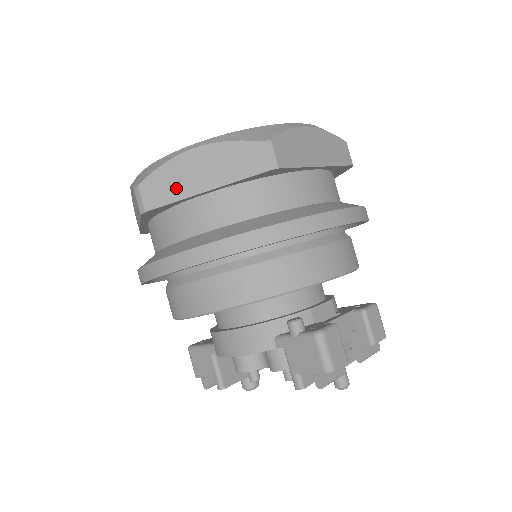
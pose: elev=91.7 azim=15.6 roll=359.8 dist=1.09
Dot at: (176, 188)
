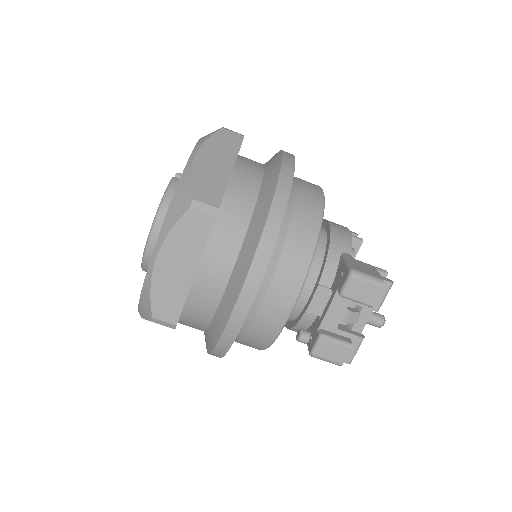
Dot at: occluded
